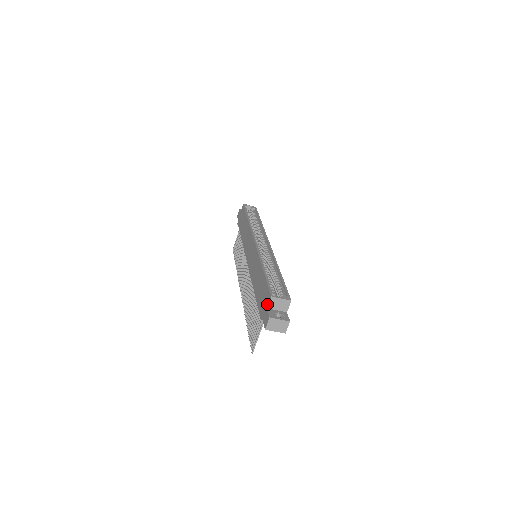
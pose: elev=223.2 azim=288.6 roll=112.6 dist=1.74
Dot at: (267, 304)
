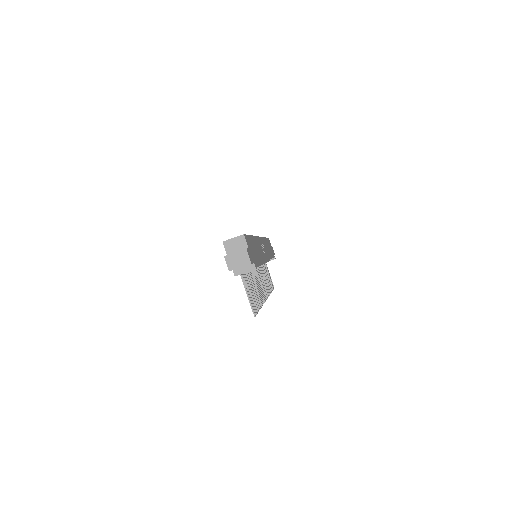
Dot at: (226, 253)
